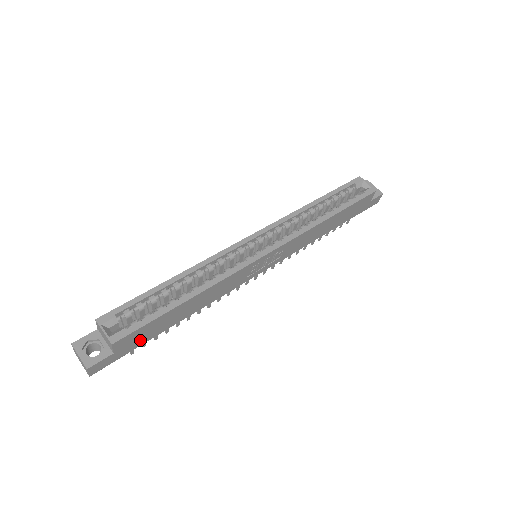
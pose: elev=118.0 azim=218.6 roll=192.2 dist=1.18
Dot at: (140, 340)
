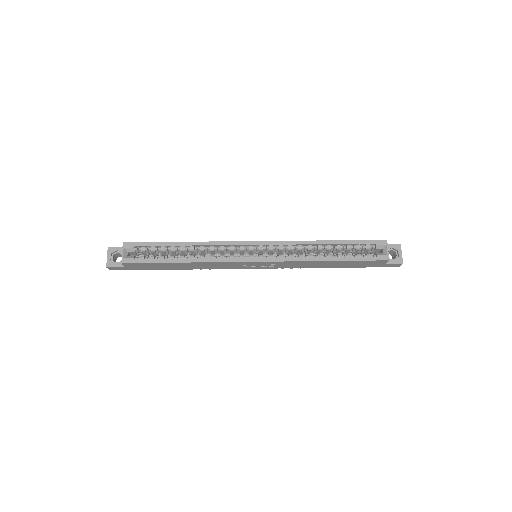
Dot at: (146, 268)
